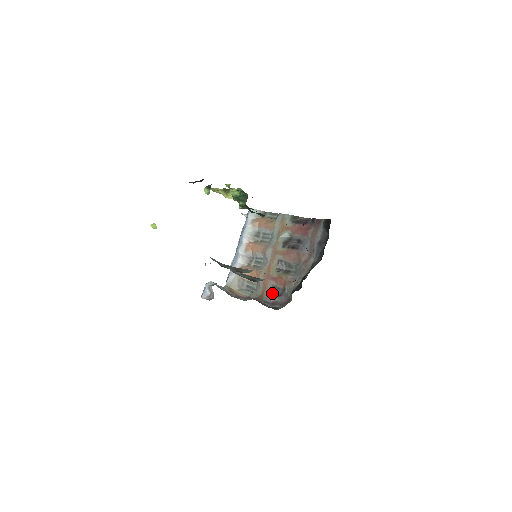
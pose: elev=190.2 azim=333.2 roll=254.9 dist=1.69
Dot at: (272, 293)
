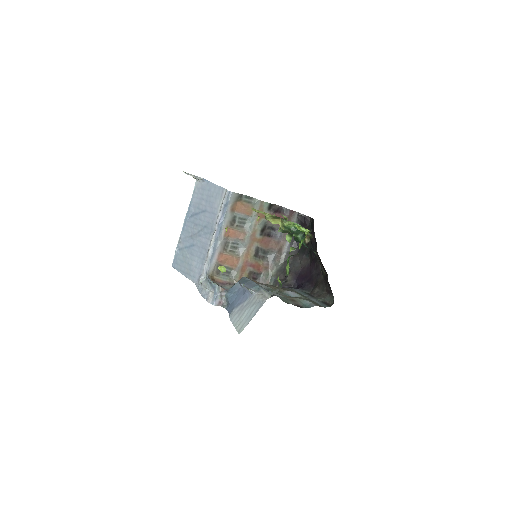
Dot at: (250, 278)
